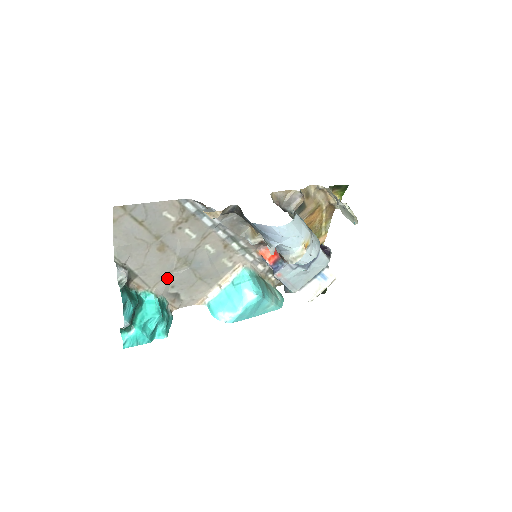
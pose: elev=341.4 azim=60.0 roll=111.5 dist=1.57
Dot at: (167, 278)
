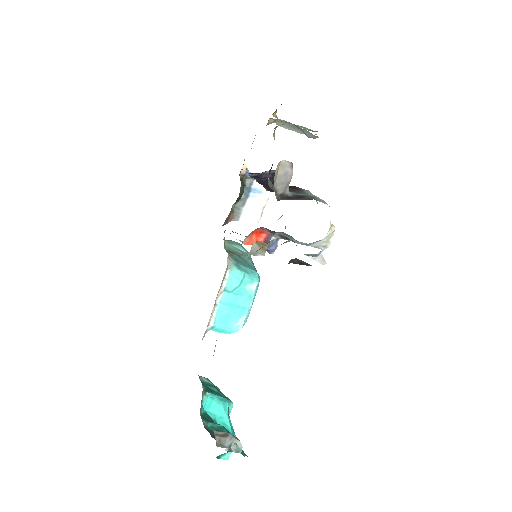
Dot at: occluded
